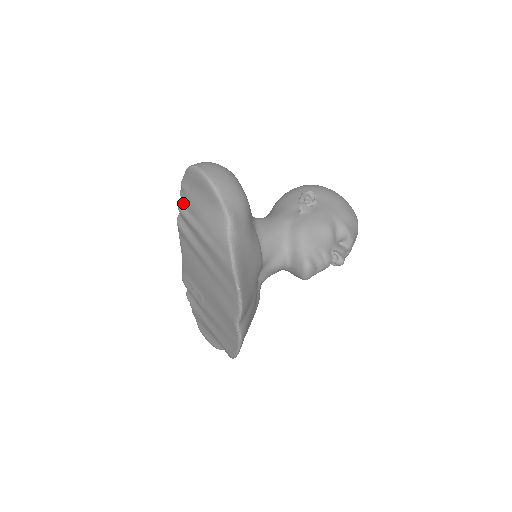
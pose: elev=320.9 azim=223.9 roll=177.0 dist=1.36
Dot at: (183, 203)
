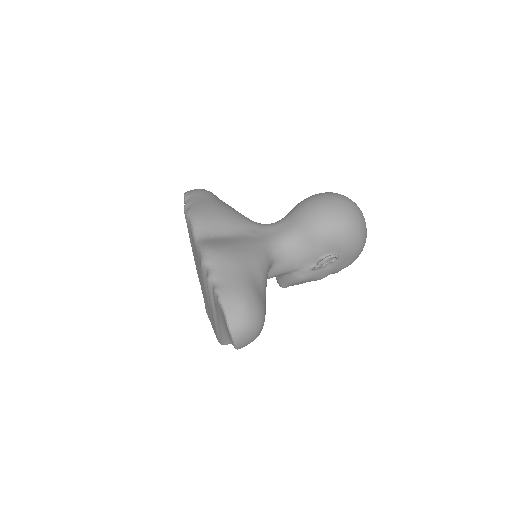
Dot at: (213, 290)
